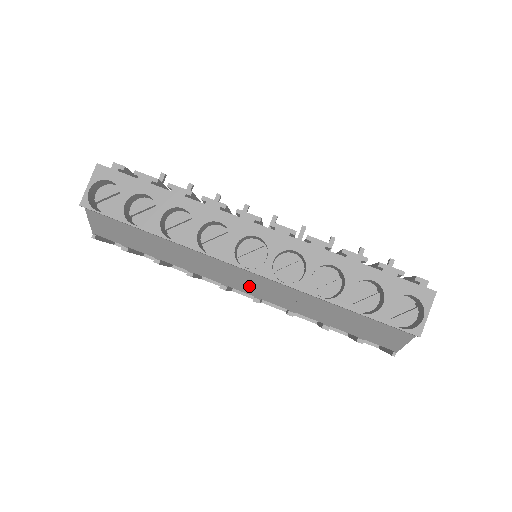
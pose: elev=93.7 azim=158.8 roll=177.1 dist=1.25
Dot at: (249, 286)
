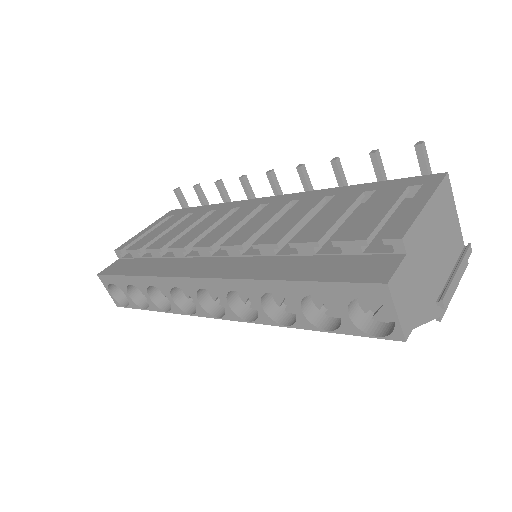
Dot at: occluded
